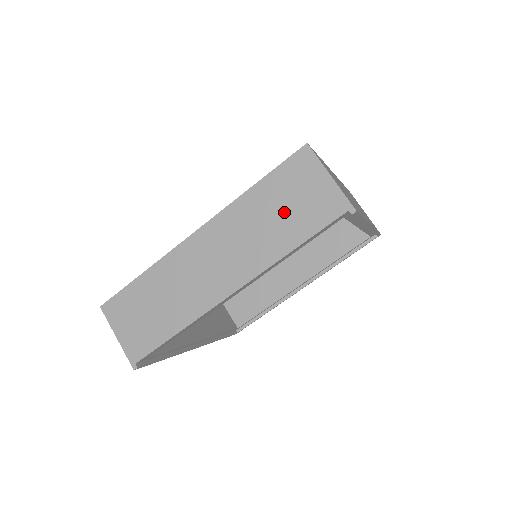
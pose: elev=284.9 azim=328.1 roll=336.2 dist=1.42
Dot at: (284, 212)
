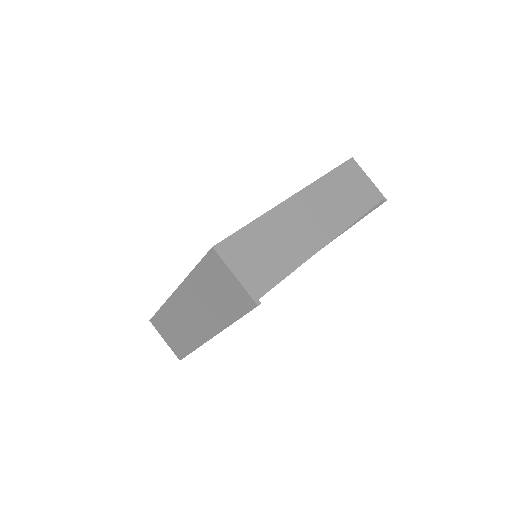
Dot at: (350, 193)
